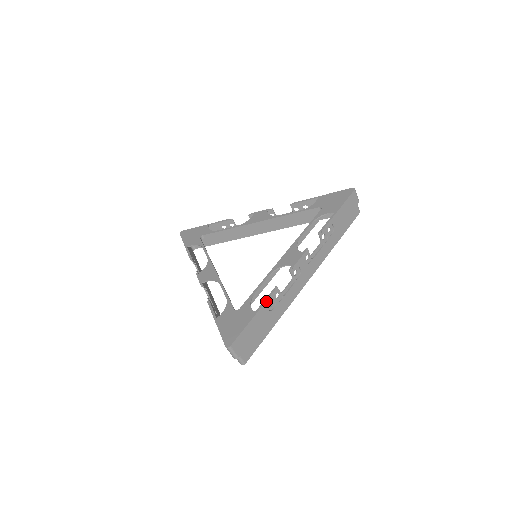
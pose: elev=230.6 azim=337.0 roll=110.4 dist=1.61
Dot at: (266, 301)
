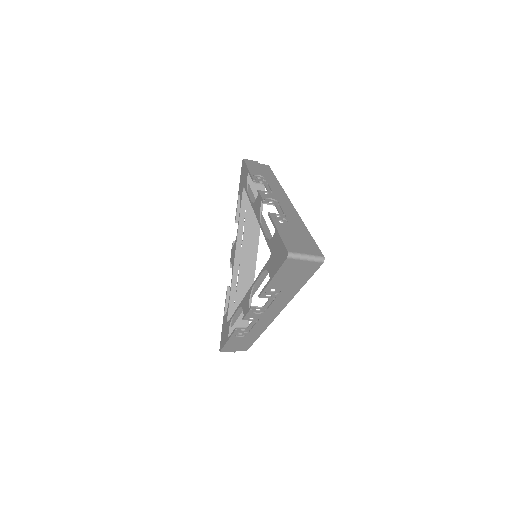
Dot at: (232, 335)
